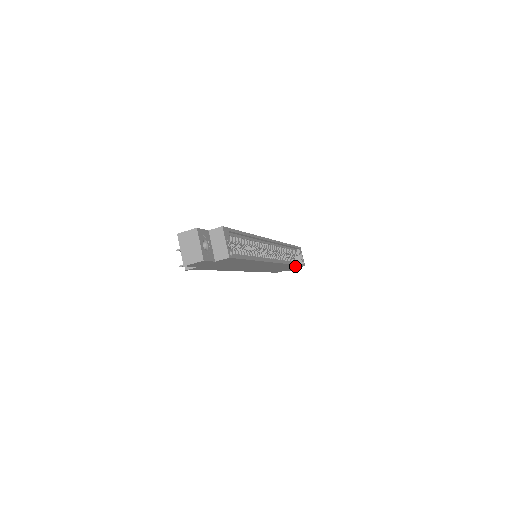
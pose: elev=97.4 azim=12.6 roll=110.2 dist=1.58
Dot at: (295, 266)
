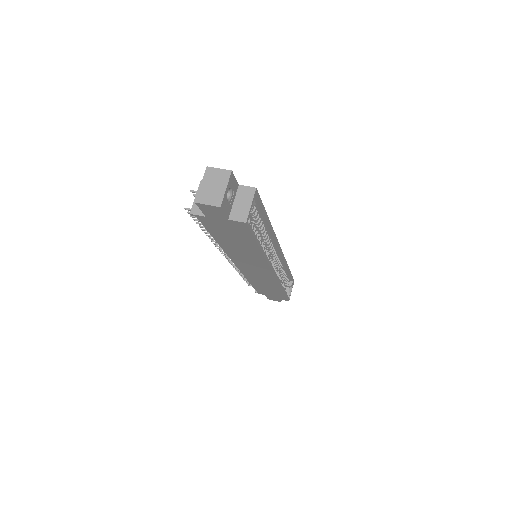
Dot at: (281, 294)
